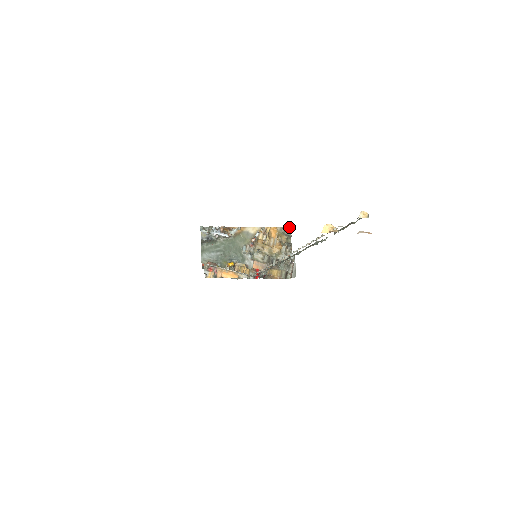
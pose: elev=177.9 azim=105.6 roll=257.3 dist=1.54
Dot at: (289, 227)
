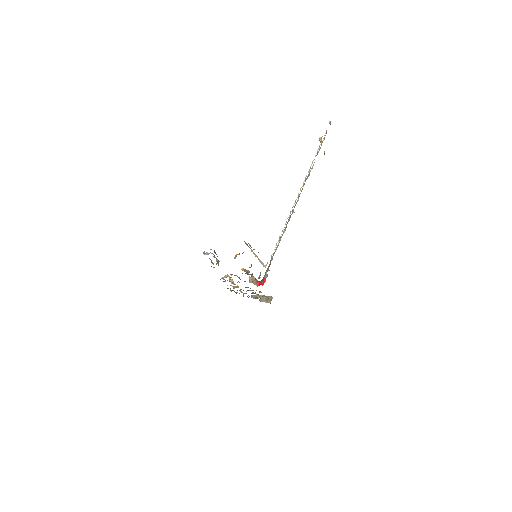
Dot at: occluded
